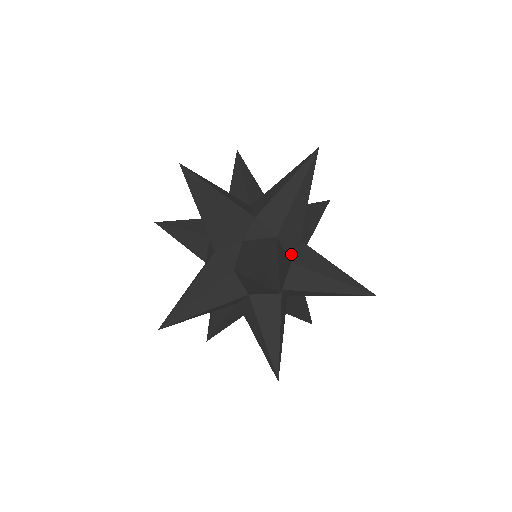
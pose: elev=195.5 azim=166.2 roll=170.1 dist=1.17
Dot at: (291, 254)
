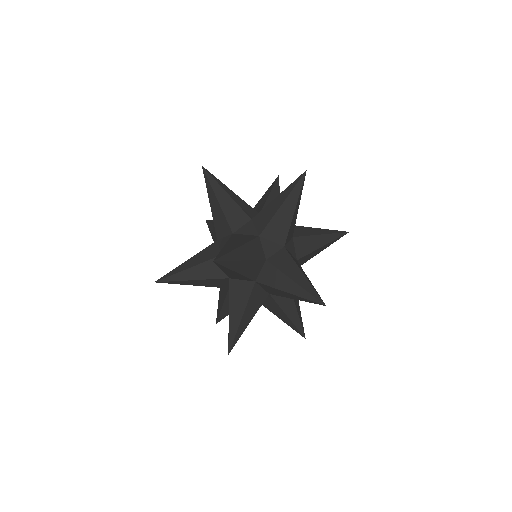
Dot at: (269, 254)
